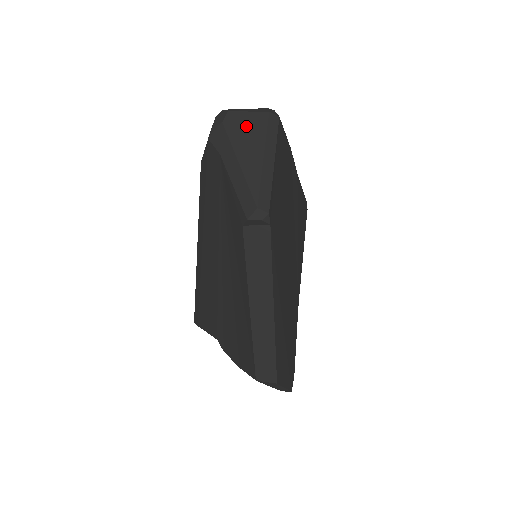
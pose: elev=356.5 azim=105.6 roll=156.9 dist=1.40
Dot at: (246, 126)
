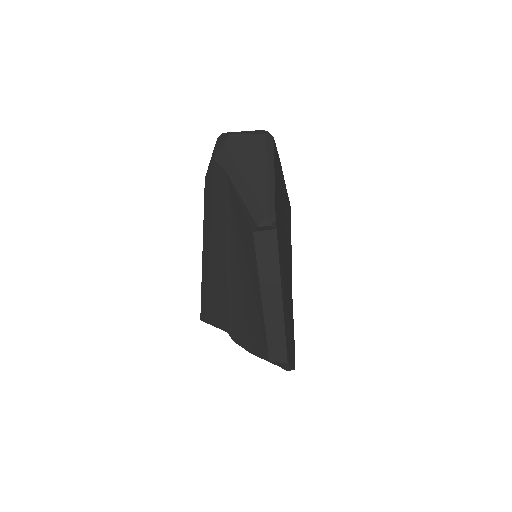
Dot at: (247, 147)
